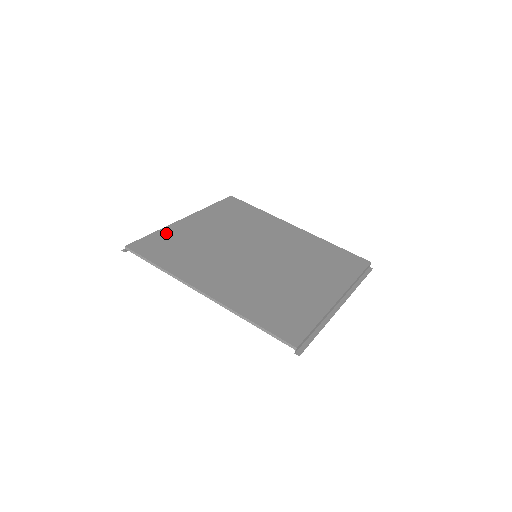
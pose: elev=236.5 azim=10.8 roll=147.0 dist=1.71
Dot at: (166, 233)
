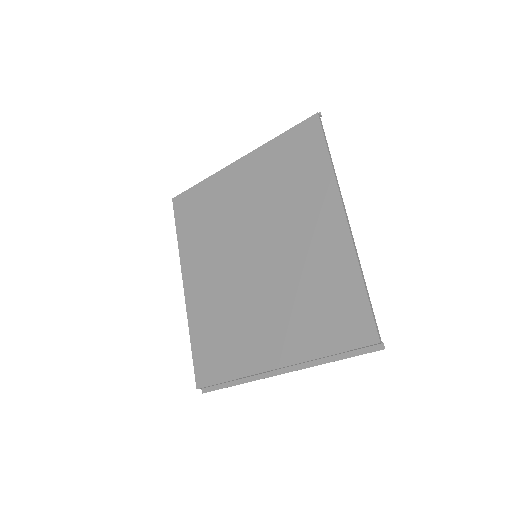
Dot at: (206, 187)
